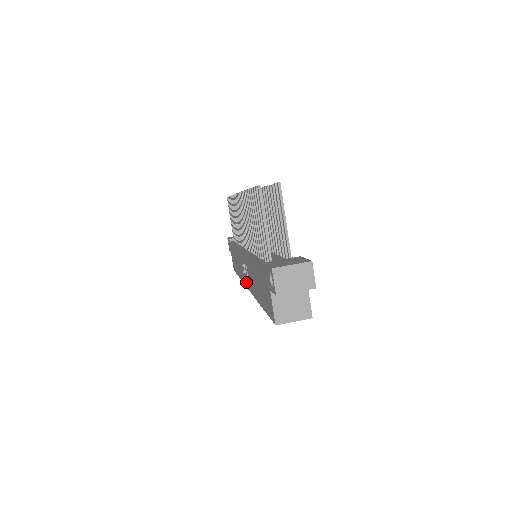
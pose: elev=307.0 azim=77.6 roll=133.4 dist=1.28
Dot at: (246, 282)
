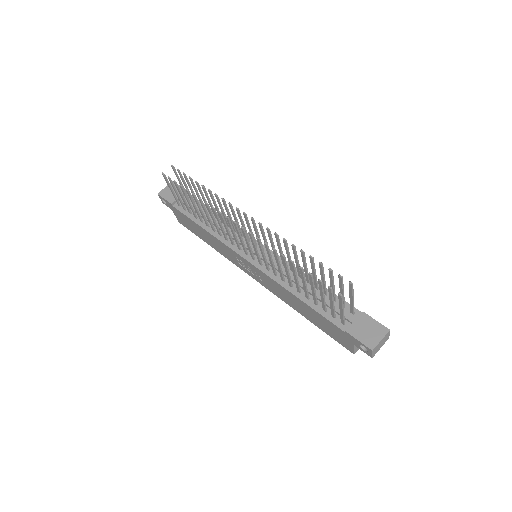
Dot at: (249, 274)
